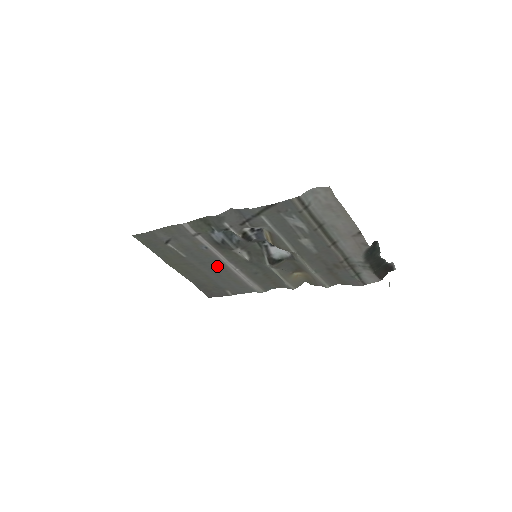
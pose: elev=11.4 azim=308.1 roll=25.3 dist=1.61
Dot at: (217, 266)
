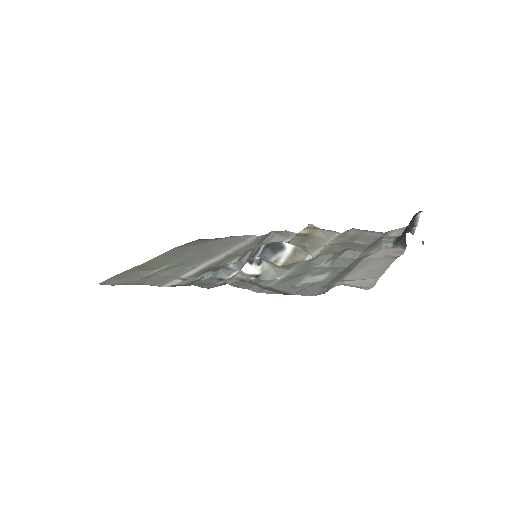
Dot at: (206, 254)
